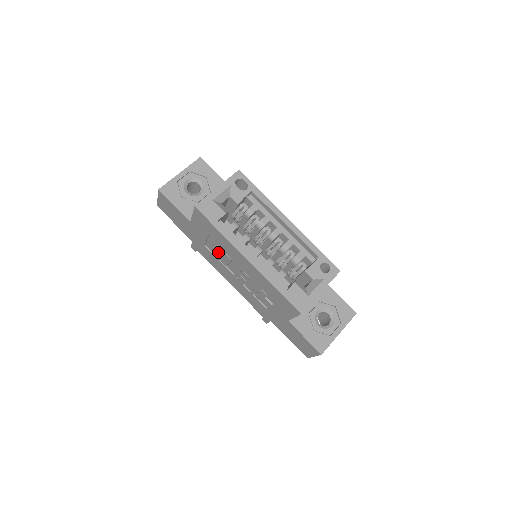
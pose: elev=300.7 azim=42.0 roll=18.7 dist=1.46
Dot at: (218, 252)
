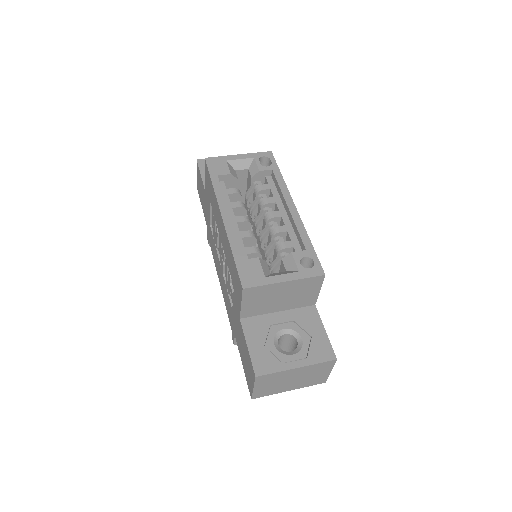
Dot at: (214, 226)
